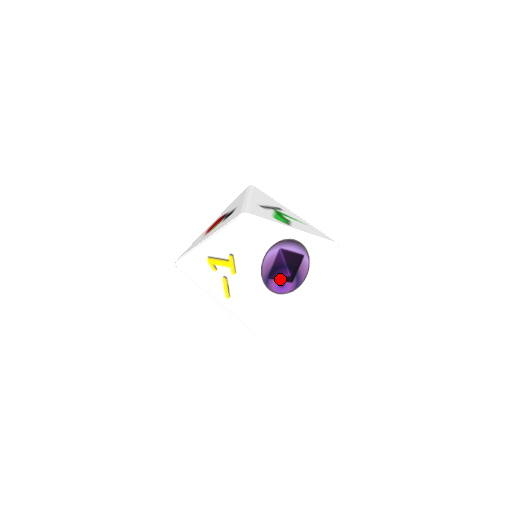
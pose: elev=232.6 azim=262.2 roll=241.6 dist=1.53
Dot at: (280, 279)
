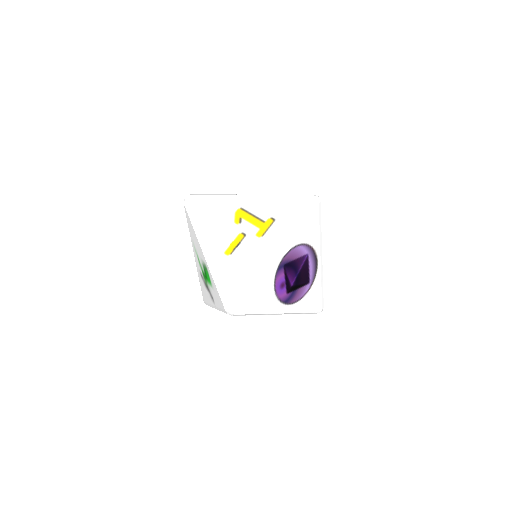
Dot at: (286, 278)
